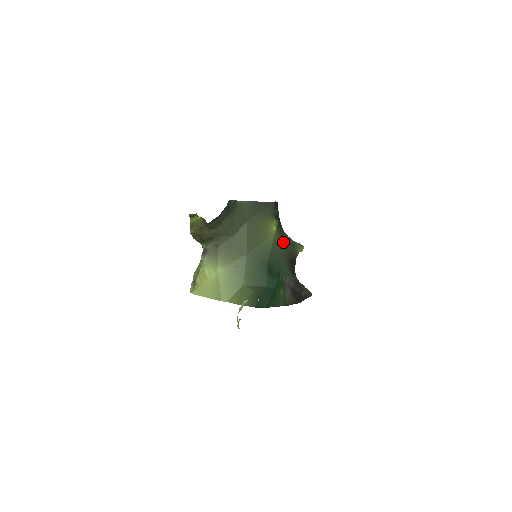
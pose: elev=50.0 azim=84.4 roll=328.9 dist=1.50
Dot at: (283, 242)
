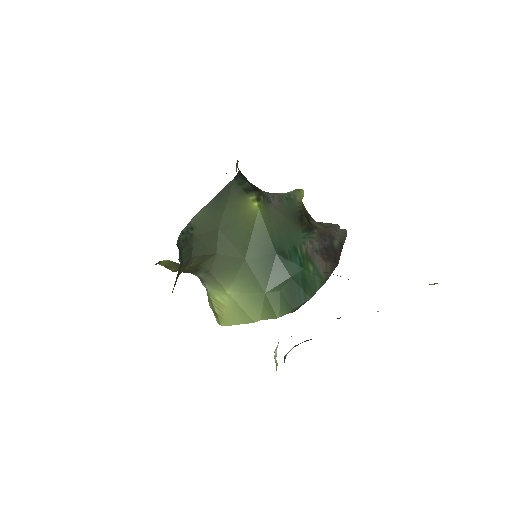
Dot at: (276, 209)
